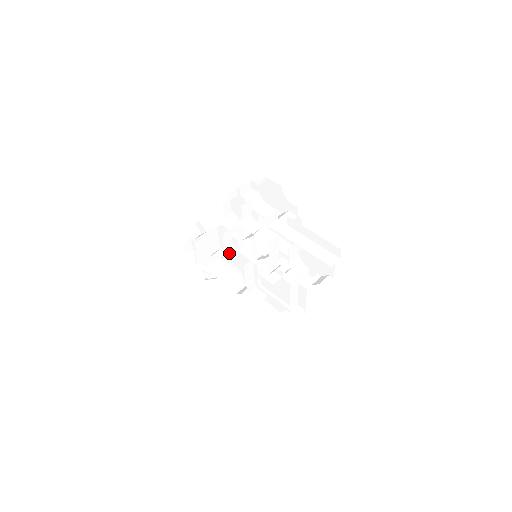
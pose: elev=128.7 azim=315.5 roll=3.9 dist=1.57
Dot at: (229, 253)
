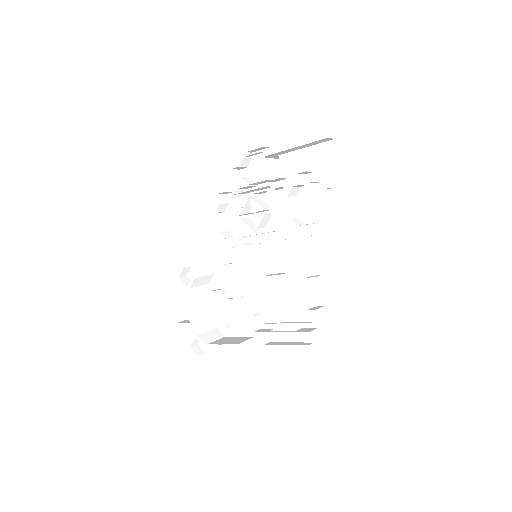
Dot at: occluded
